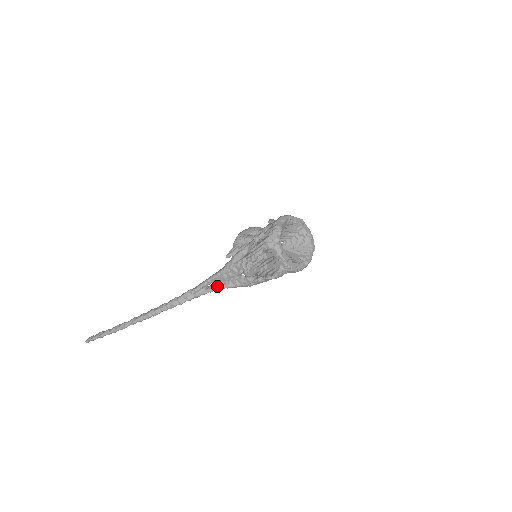
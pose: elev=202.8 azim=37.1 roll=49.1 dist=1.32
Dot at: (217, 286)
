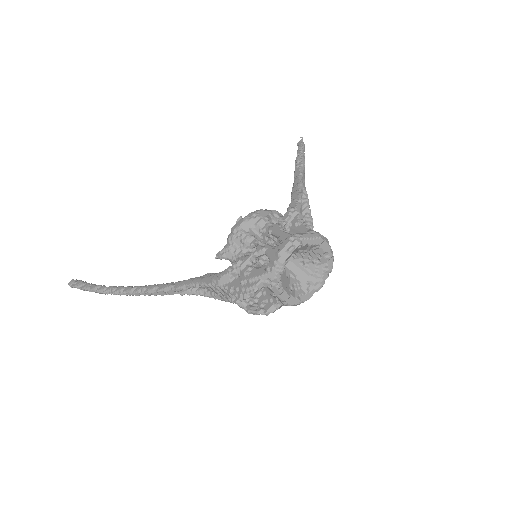
Dot at: (202, 292)
